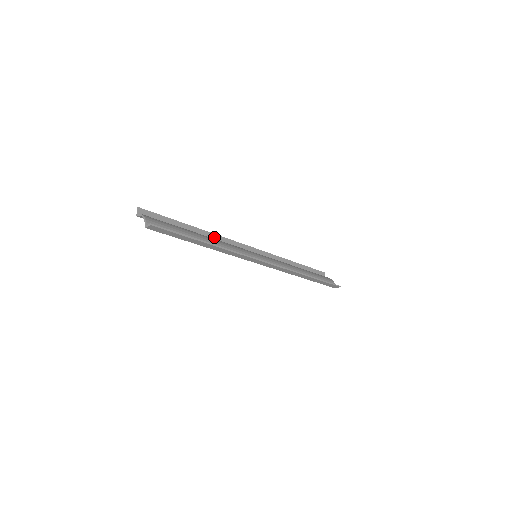
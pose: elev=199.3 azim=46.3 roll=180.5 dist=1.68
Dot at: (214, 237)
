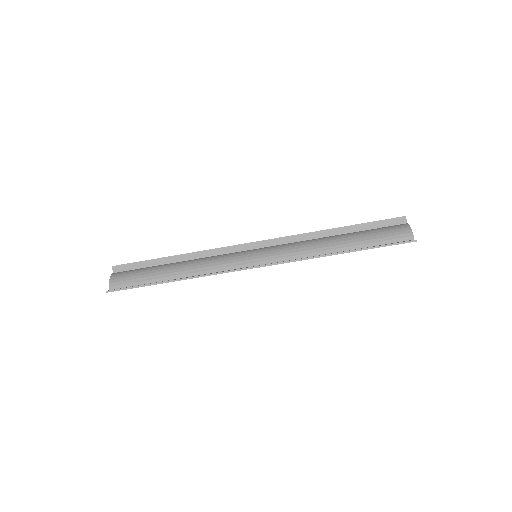
Dot at: (201, 255)
